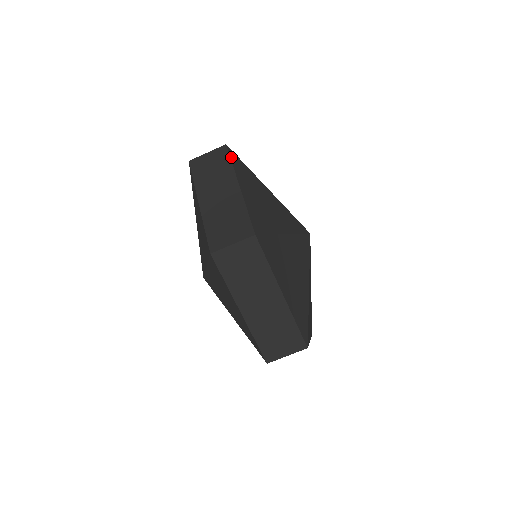
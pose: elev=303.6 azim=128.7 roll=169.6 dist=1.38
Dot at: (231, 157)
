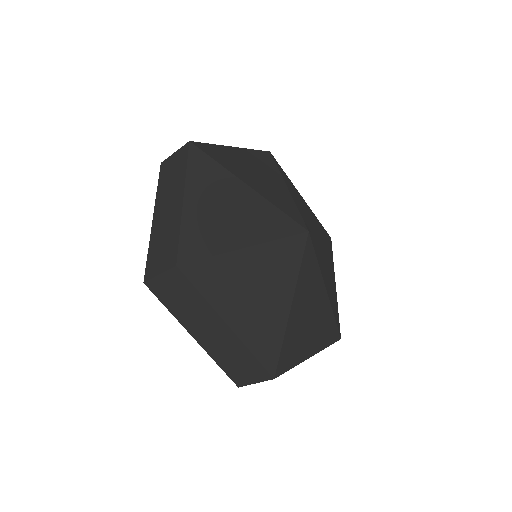
Dot at: (194, 283)
